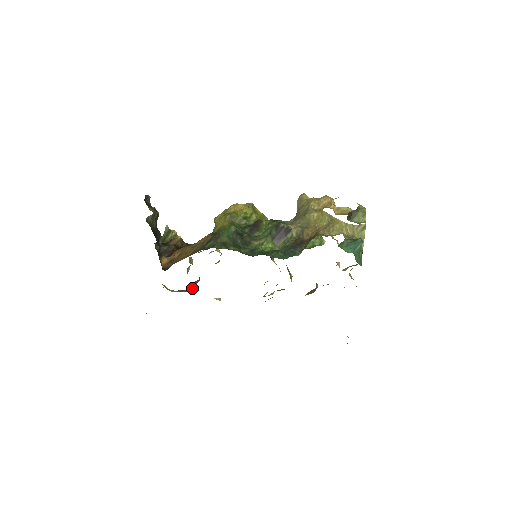
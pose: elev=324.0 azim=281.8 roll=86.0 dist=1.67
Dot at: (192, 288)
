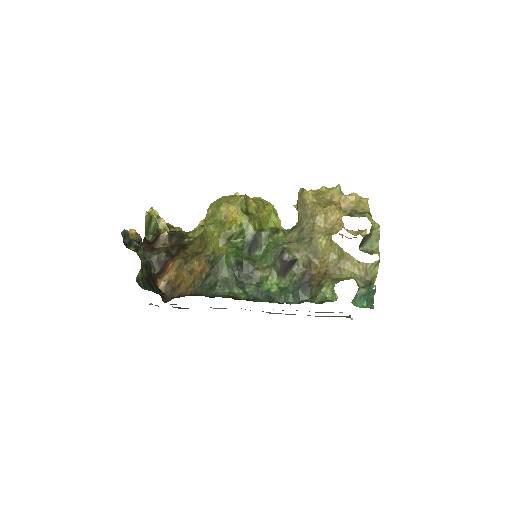
Dot at: occluded
